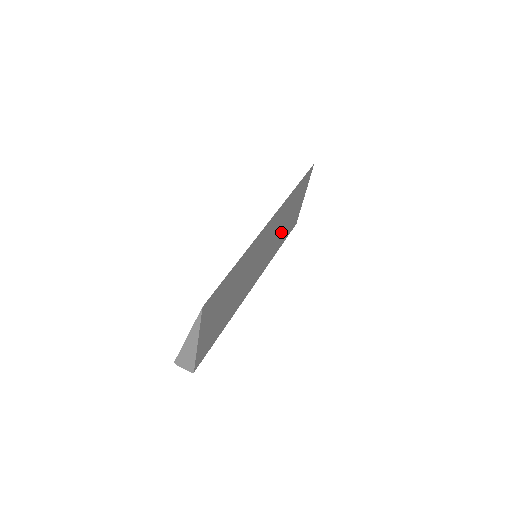
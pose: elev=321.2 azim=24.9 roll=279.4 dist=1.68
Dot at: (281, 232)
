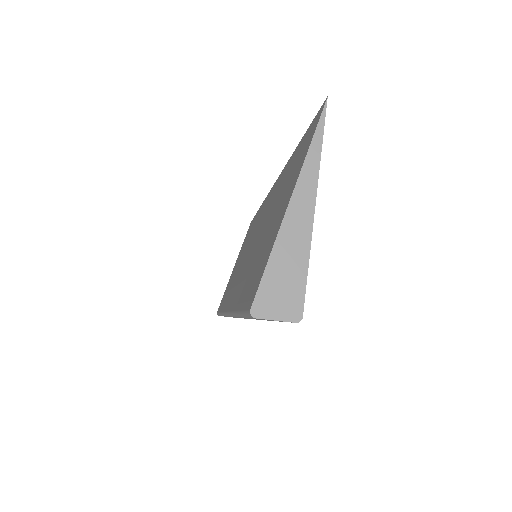
Dot at: occluded
